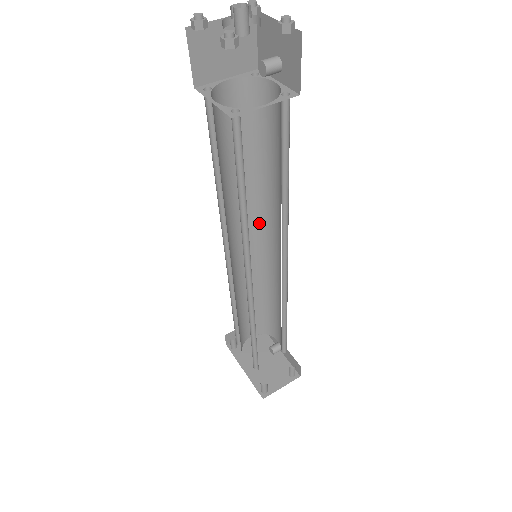
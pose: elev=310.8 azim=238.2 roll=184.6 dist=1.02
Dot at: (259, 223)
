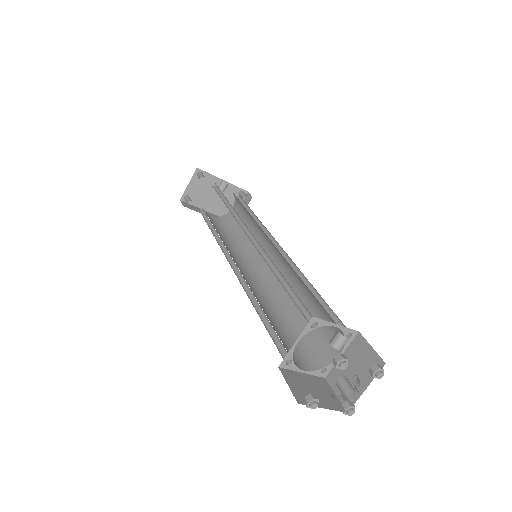
Dot at: (256, 248)
